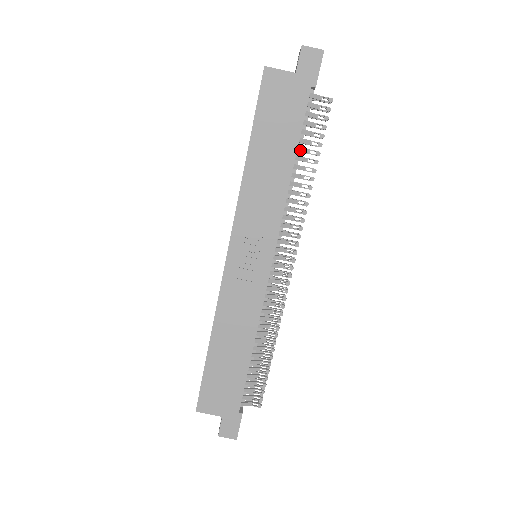
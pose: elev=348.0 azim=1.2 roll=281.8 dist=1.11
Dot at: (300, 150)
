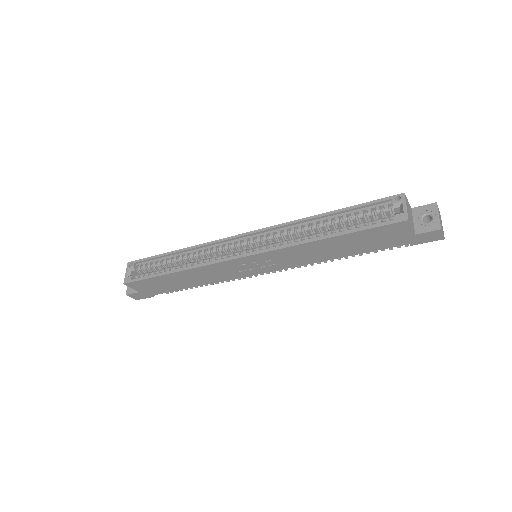
Dot at: occluded
